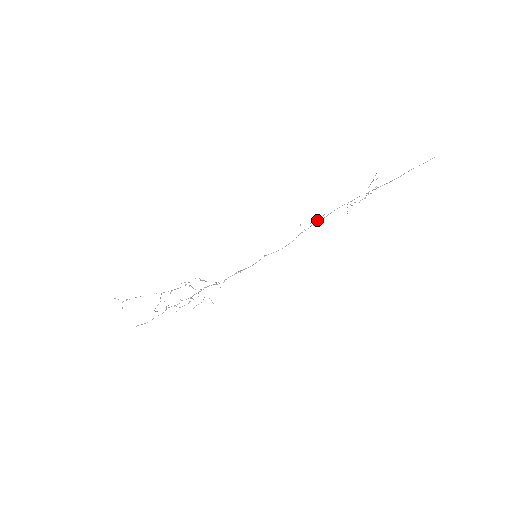
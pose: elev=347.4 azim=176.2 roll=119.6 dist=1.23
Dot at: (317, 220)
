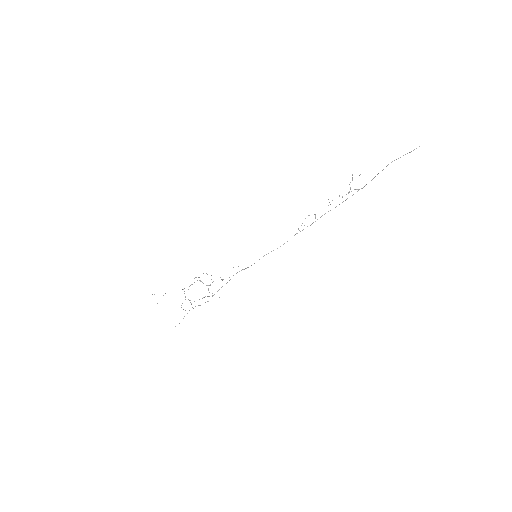
Dot at: occluded
